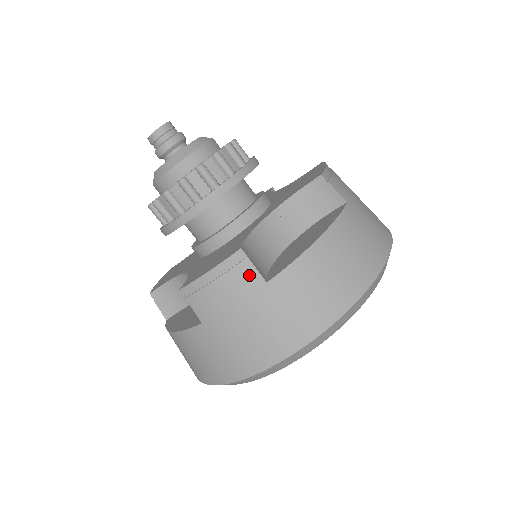
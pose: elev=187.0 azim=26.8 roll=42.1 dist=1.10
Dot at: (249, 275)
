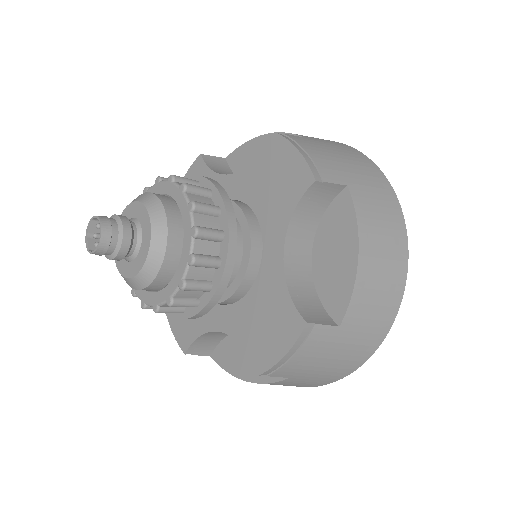
Dot at: (323, 333)
